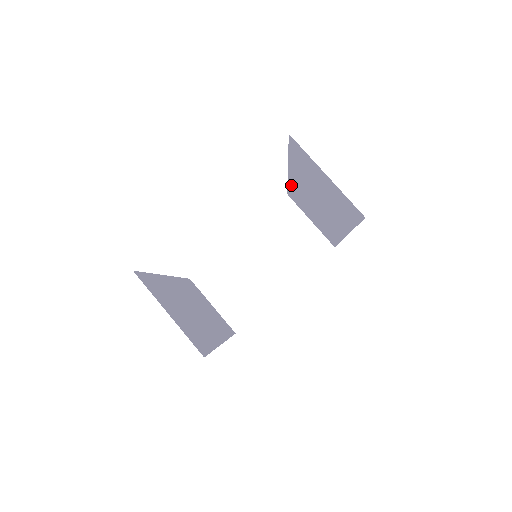
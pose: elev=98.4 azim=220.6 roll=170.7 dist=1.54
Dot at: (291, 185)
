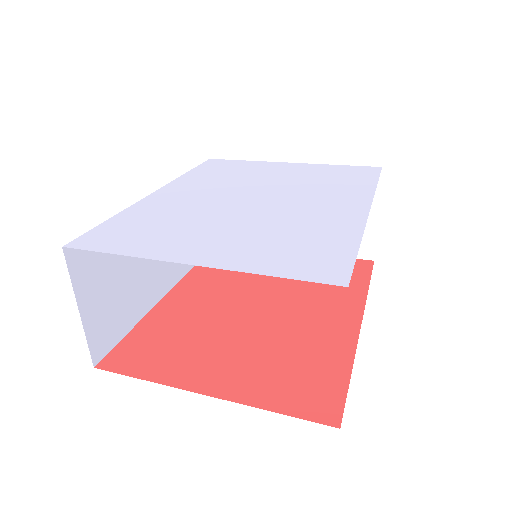
Dot at: occluded
